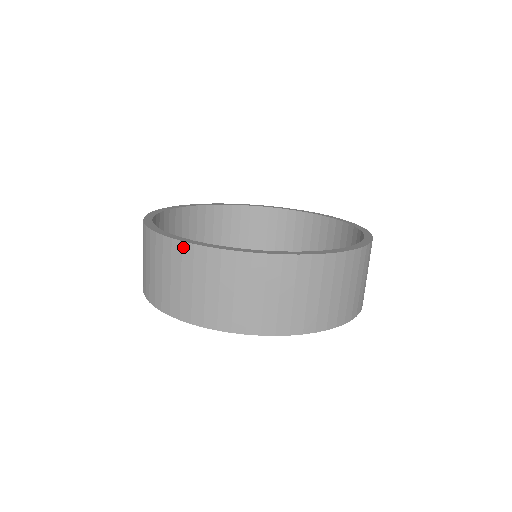
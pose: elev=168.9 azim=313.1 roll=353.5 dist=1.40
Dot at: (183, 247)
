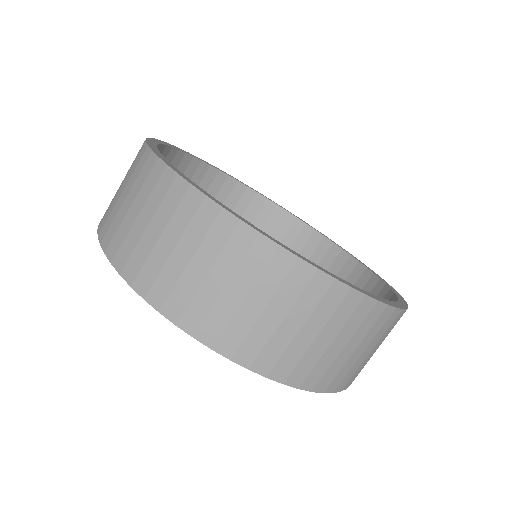
Dot at: (164, 172)
